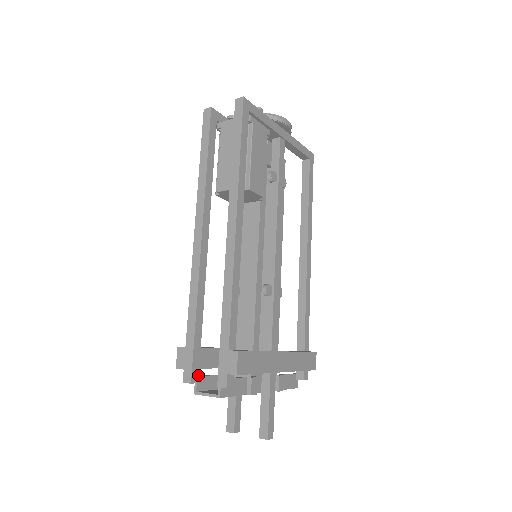
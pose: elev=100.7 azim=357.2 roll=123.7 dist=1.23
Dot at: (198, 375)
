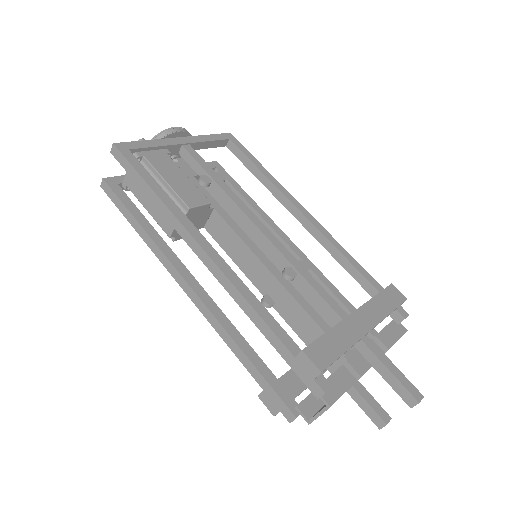
Dot at: (297, 404)
